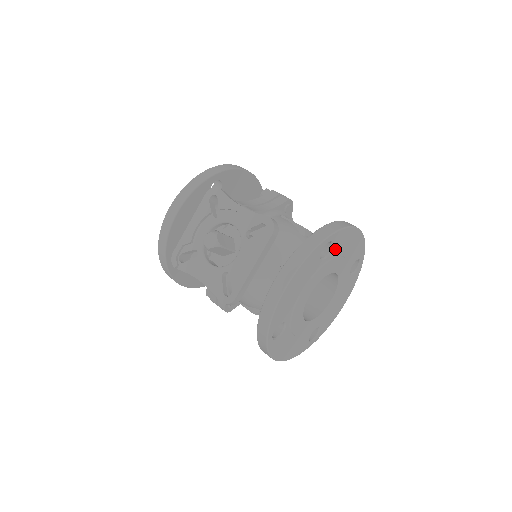
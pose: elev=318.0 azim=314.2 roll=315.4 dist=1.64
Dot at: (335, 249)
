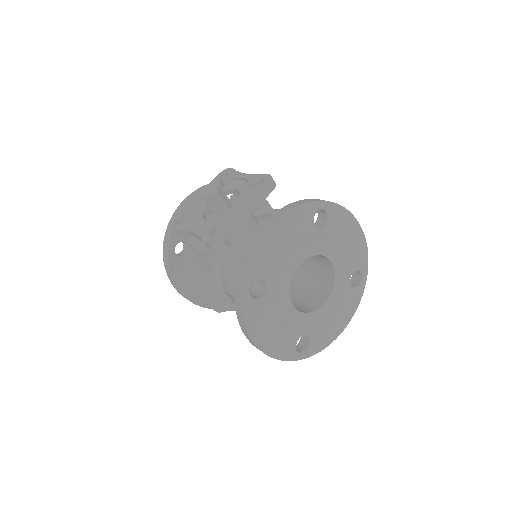
Dot at: (331, 227)
